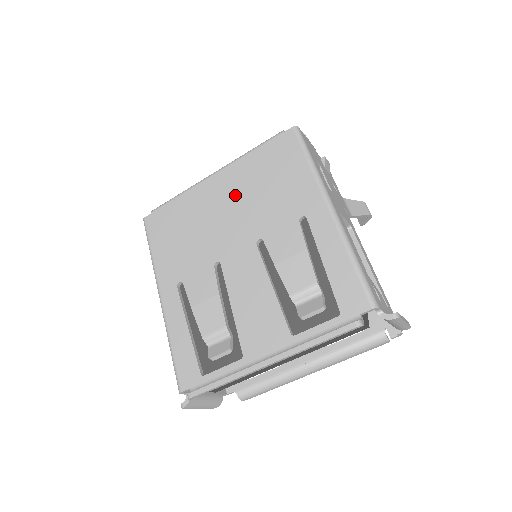
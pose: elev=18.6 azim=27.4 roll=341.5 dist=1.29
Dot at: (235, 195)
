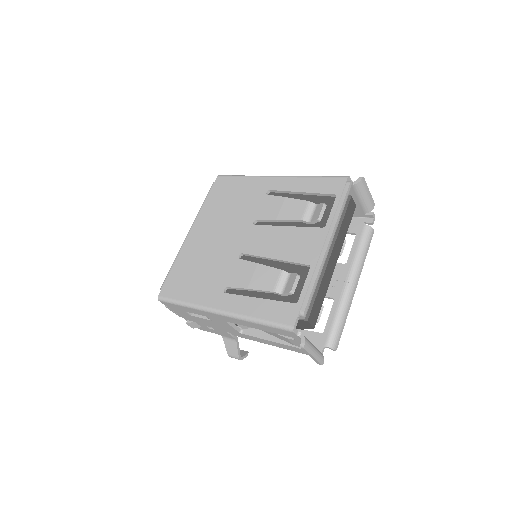
Dot at: (215, 224)
